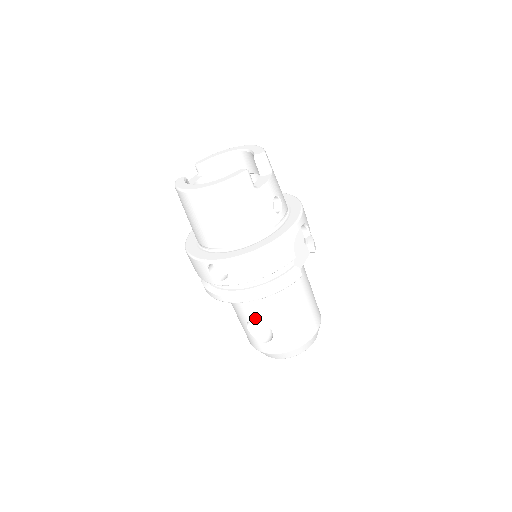
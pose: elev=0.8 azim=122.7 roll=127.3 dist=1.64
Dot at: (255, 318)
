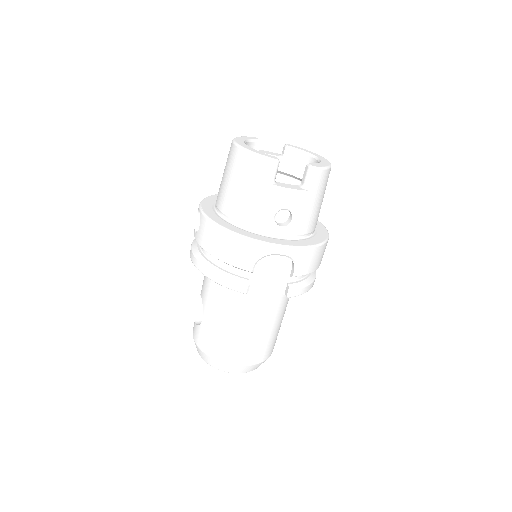
Dot at: (203, 294)
